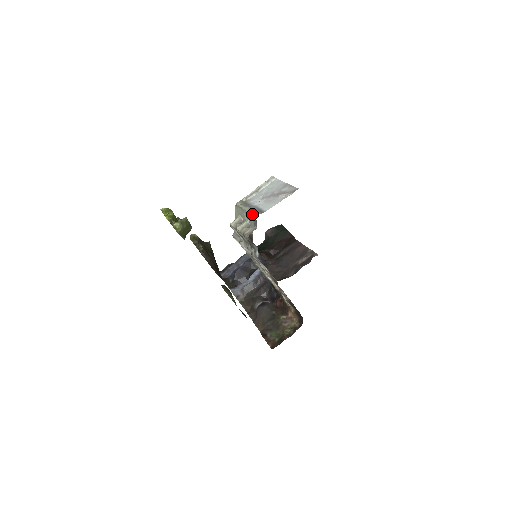
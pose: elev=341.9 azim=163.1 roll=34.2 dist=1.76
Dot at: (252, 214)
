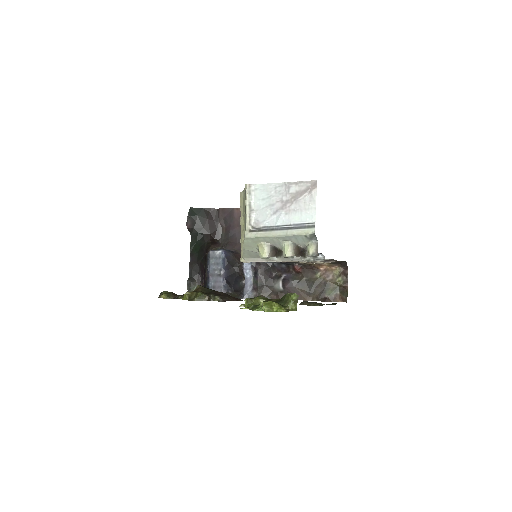
Dot at: (302, 234)
